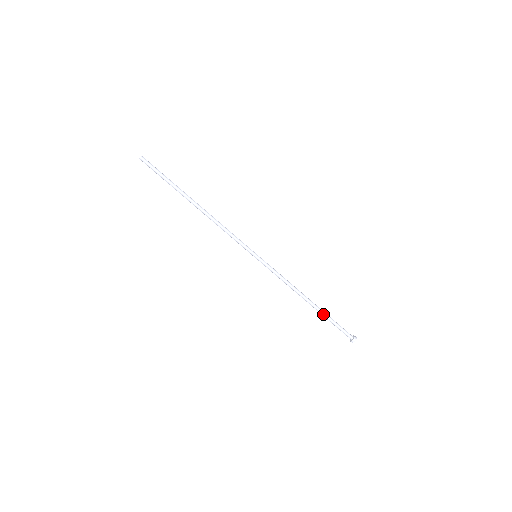
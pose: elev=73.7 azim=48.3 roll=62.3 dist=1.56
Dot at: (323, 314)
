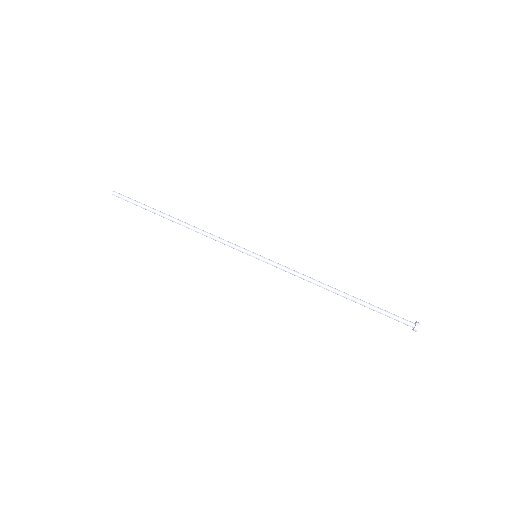
Dot at: (362, 301)
